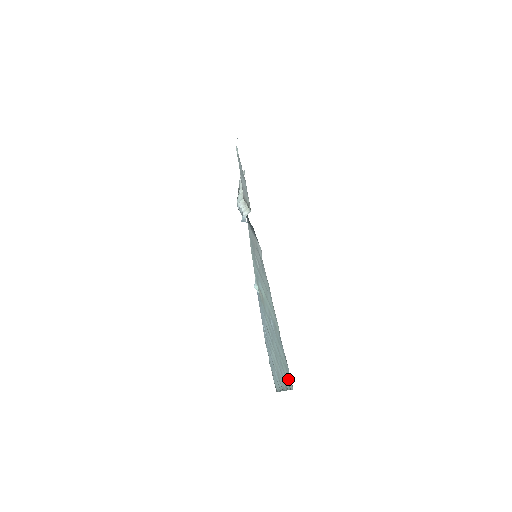
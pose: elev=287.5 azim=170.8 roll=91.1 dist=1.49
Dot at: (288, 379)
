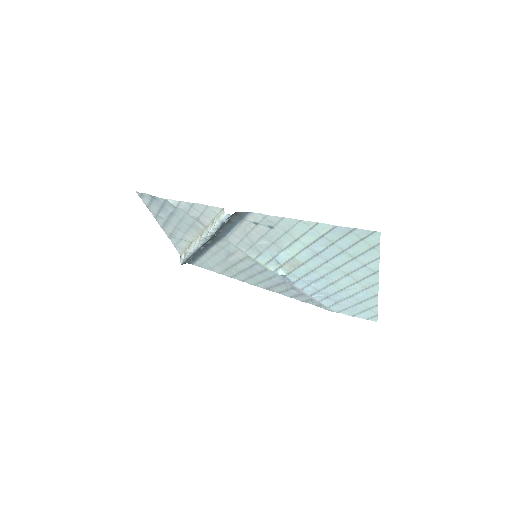
Dot at: (370, 242)
